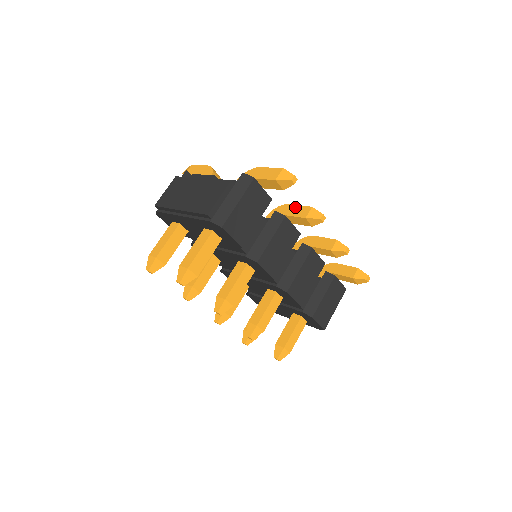
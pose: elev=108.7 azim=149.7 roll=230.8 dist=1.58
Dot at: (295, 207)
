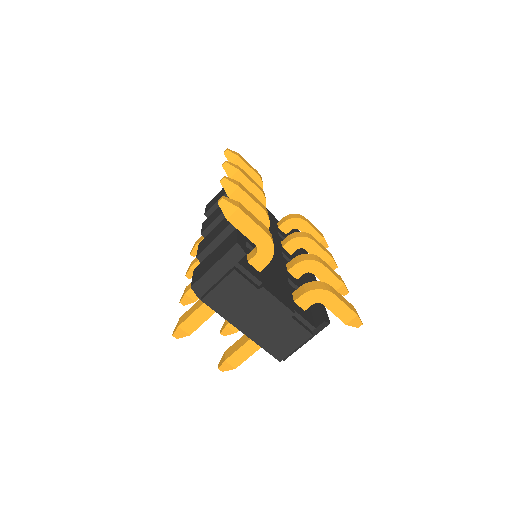
Dot at: (328, 274)
